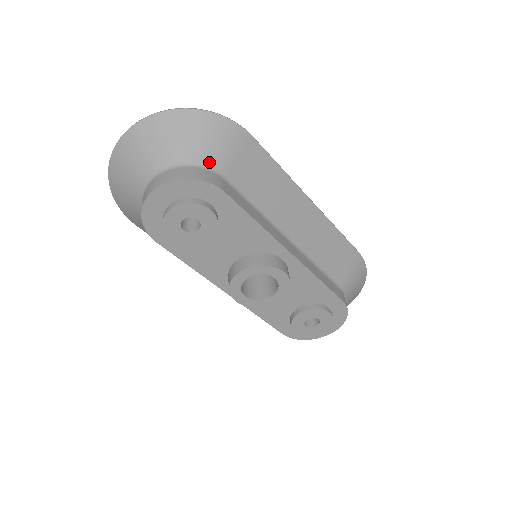
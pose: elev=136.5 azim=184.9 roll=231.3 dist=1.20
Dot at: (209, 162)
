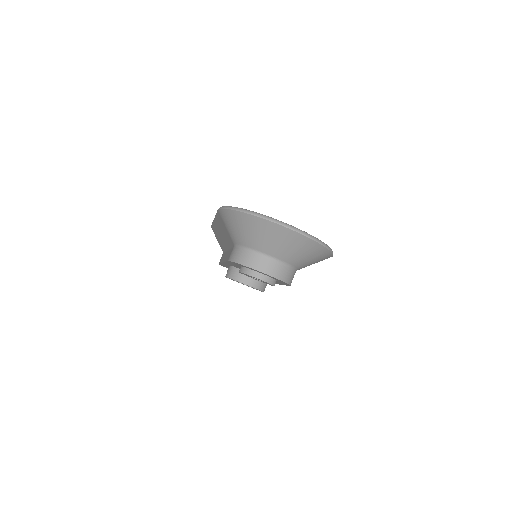
Dot at: (300, 268)
